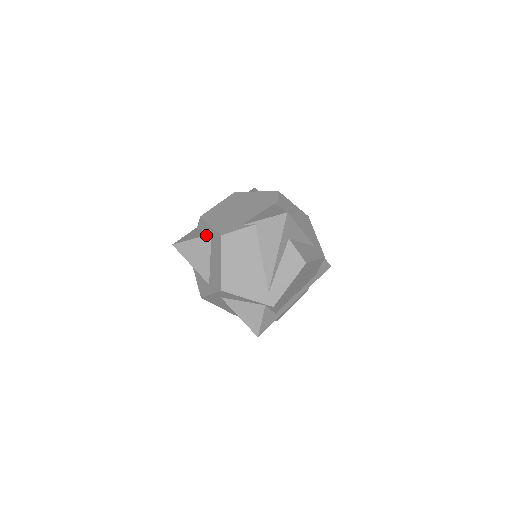
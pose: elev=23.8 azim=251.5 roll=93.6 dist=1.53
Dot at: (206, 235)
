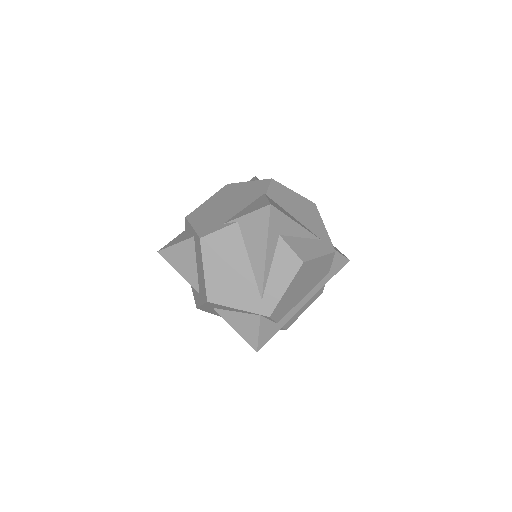
Dot at: (189, 238)
